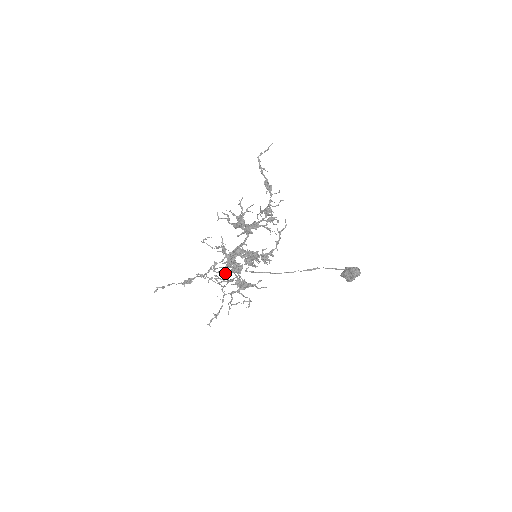
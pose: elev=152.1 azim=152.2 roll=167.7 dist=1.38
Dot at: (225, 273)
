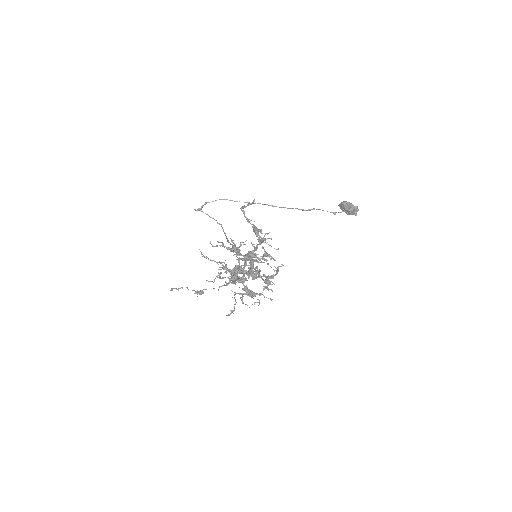
Dot at: (231, 282)
